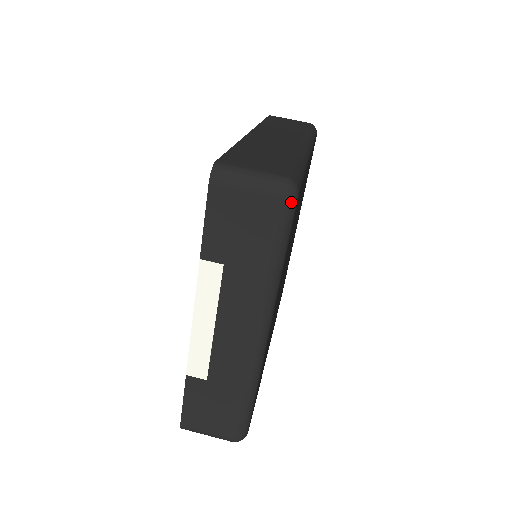
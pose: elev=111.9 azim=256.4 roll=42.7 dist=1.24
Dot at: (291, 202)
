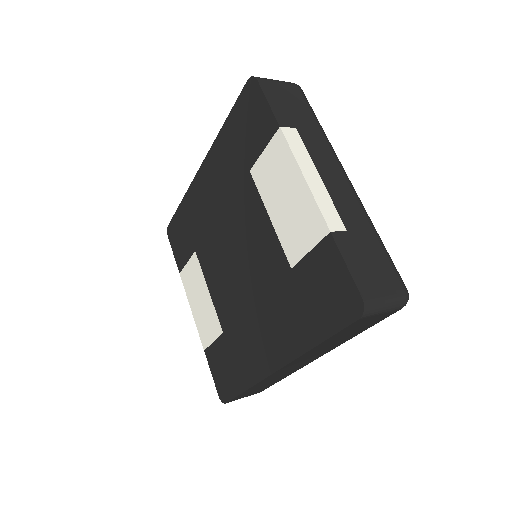
Dot at: (303, 92)
